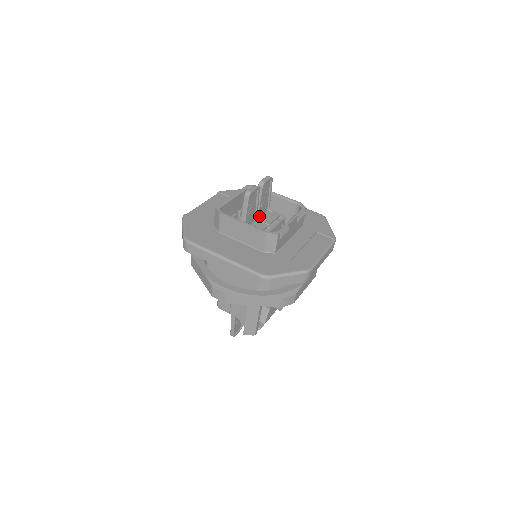
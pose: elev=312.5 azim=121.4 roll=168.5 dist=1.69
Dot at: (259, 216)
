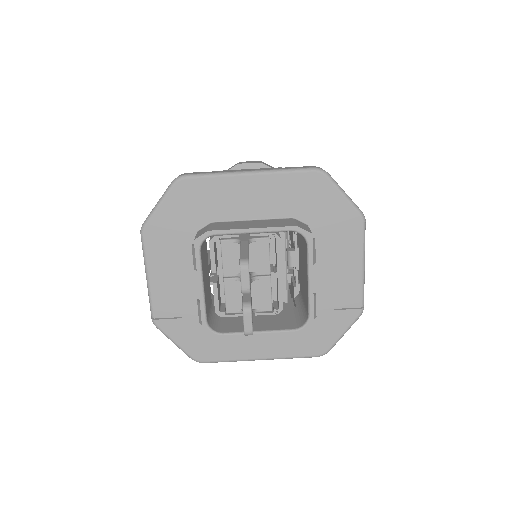
Dot at: occluded
